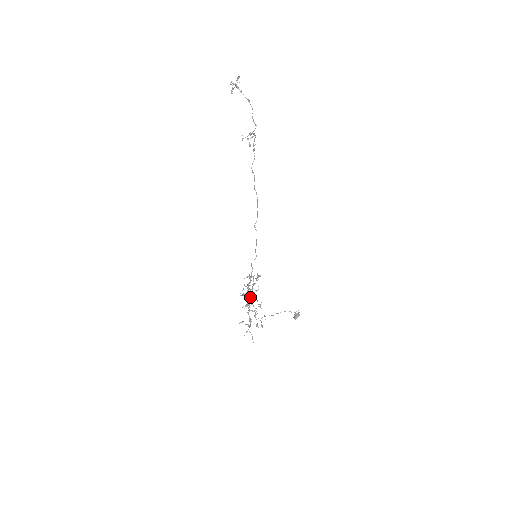
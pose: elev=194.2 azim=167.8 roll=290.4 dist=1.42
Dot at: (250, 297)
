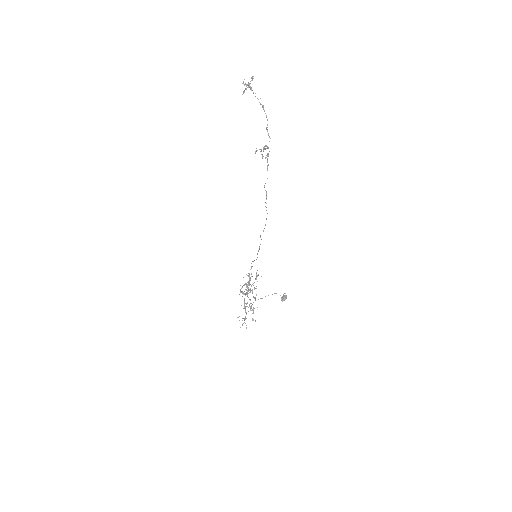
Dot at: (247, 292)
